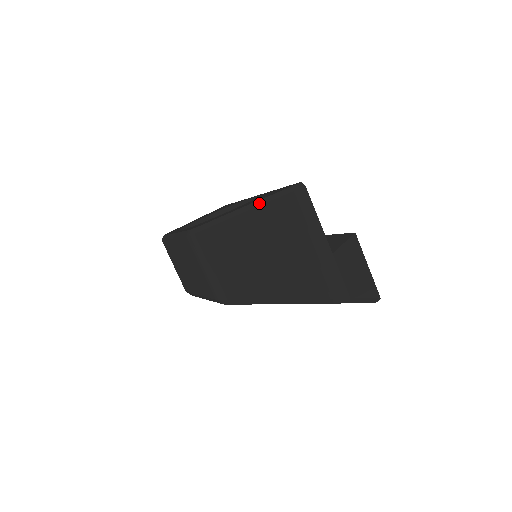
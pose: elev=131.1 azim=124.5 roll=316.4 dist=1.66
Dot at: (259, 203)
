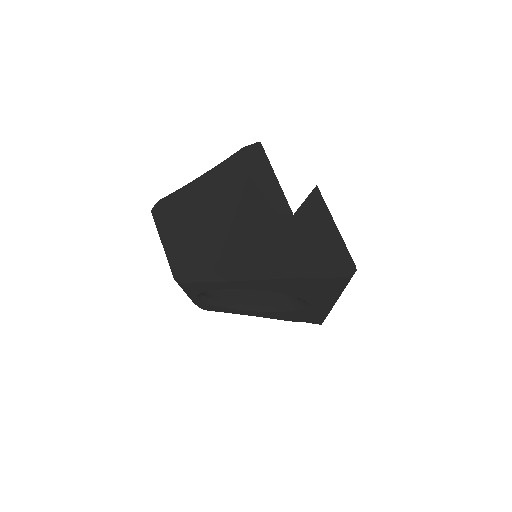
Dot at: (214, 168)
